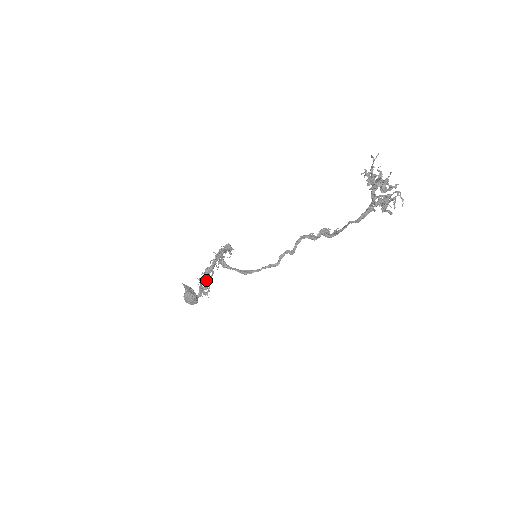
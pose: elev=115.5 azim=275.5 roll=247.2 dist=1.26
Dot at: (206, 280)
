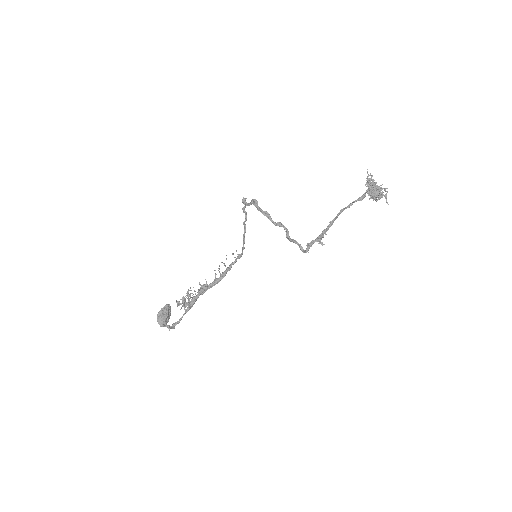
Dot at: (193, 299)
